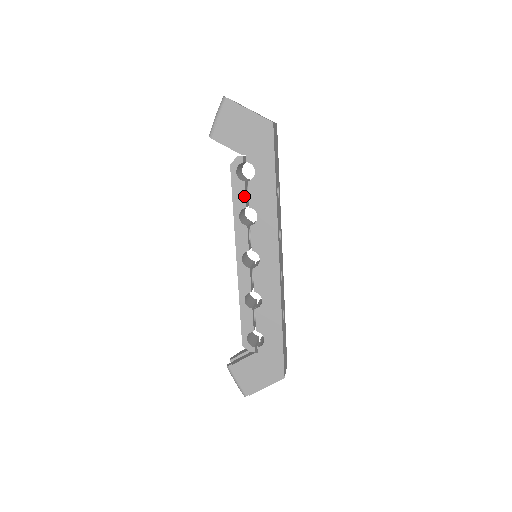
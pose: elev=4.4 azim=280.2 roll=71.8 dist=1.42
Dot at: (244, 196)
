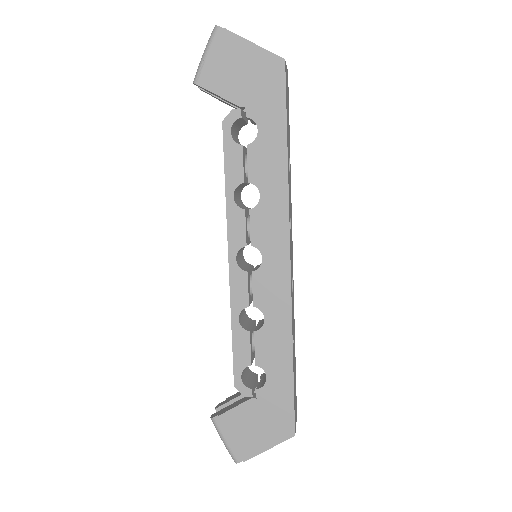
Dot at: (241, 166)
